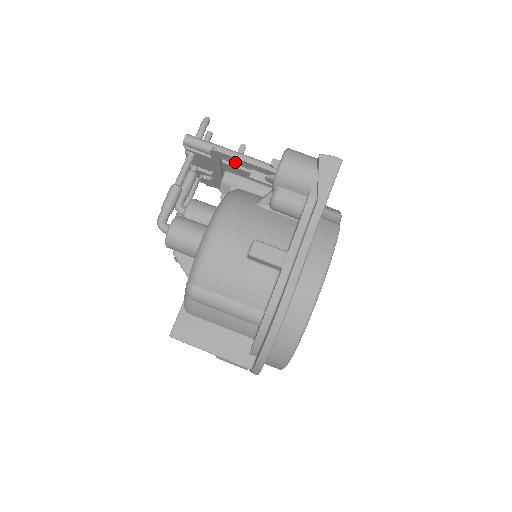
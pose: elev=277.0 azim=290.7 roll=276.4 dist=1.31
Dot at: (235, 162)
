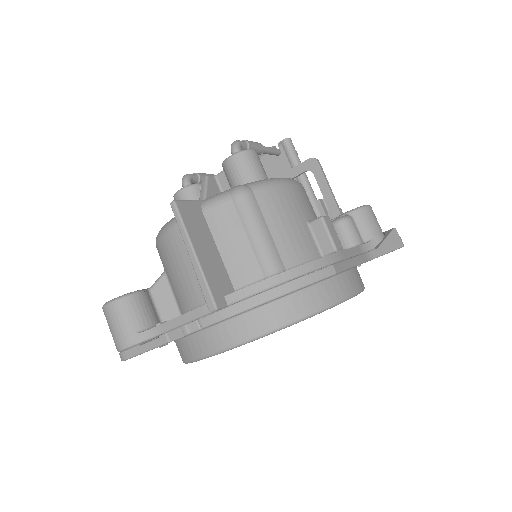
Dot at: (305, 187)
